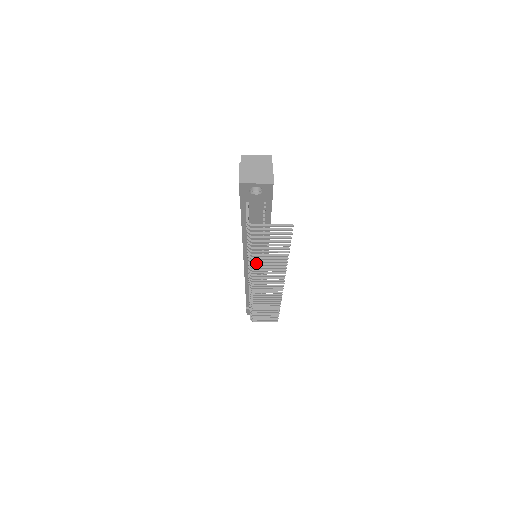
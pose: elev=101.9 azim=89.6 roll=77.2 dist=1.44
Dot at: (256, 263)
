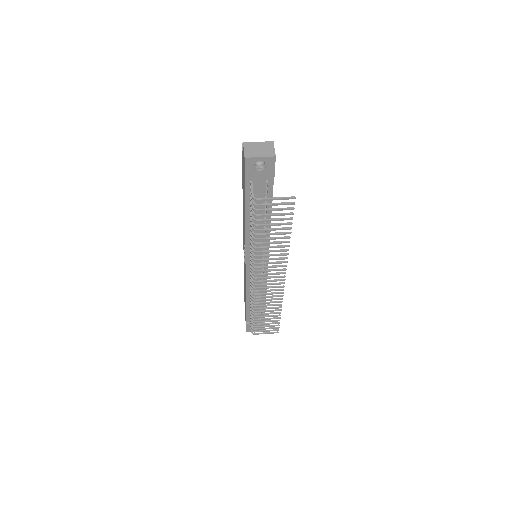
Dot at: occluded
